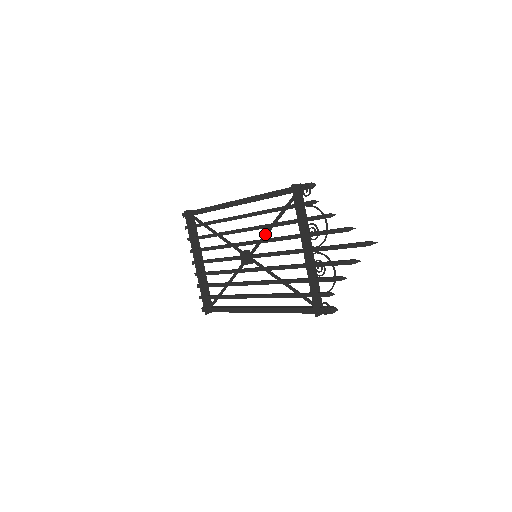
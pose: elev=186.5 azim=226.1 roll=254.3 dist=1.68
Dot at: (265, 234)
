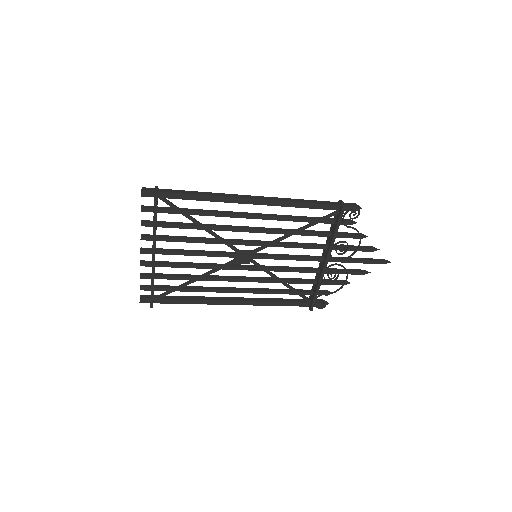
Dot at: (281, 239)
